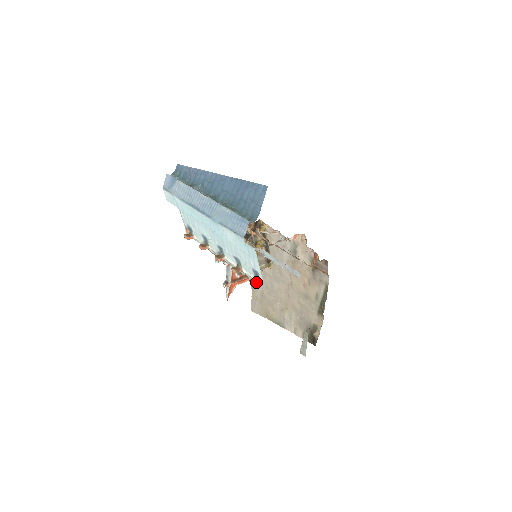
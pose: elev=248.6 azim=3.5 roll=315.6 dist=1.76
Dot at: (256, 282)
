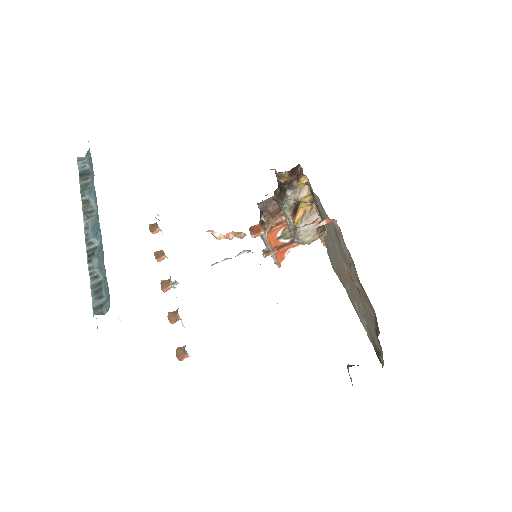
Dot at: (180, 357)
